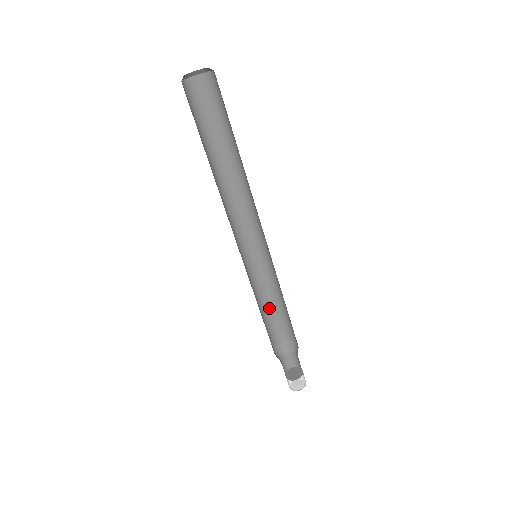
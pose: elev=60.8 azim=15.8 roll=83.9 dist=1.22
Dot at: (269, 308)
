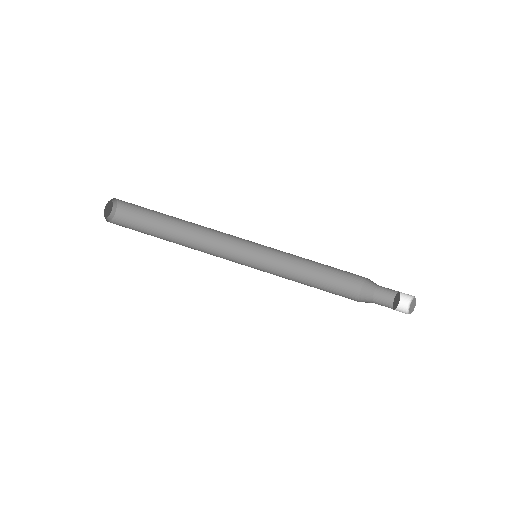
Dot at: (316, 284)
